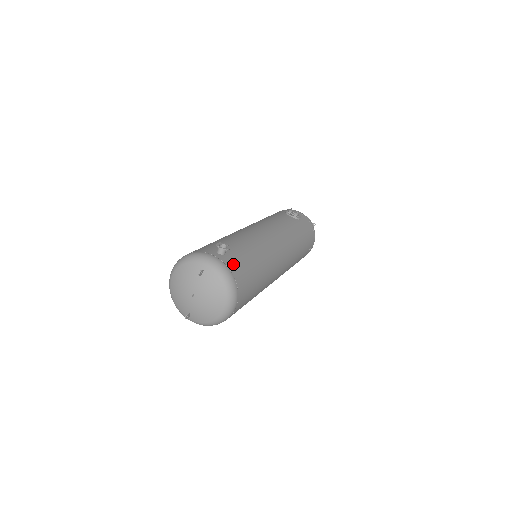
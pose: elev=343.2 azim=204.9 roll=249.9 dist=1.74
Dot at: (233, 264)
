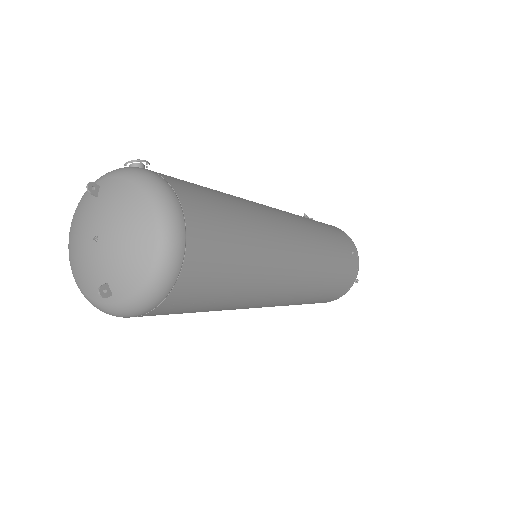
Dot at: occluded
